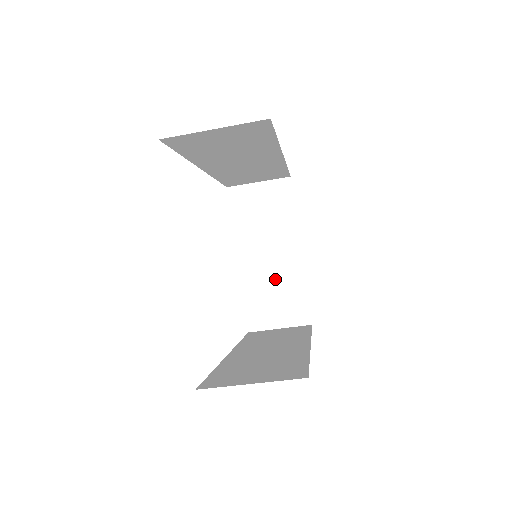
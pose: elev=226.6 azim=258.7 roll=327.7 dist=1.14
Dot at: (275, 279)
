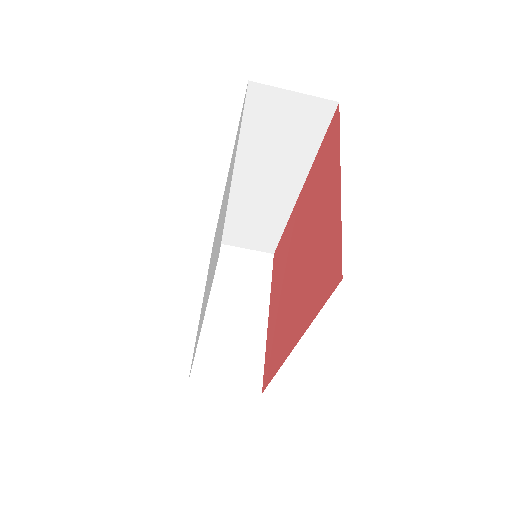
Dot at: (235, 335)
